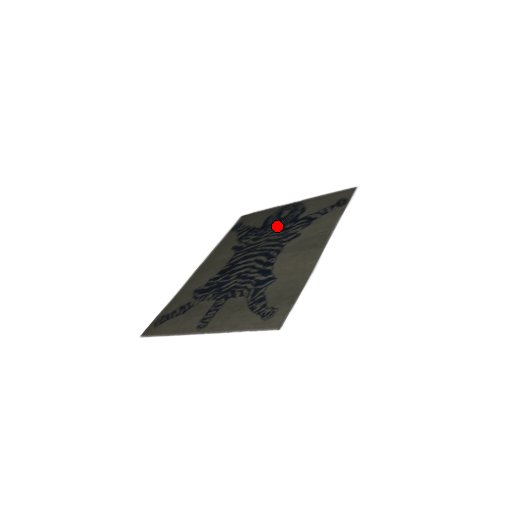
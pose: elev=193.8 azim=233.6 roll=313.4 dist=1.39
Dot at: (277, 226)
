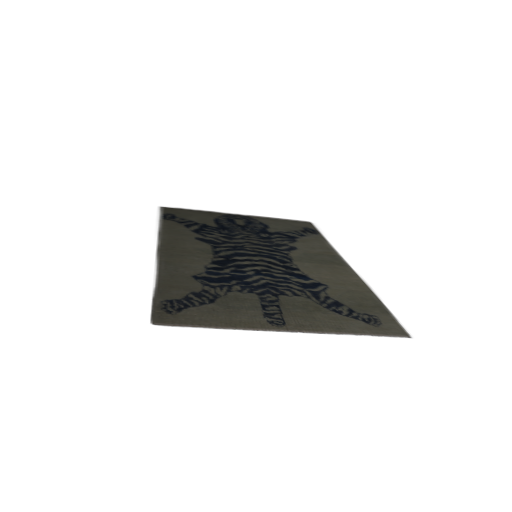
Dot at: (246, 232)
